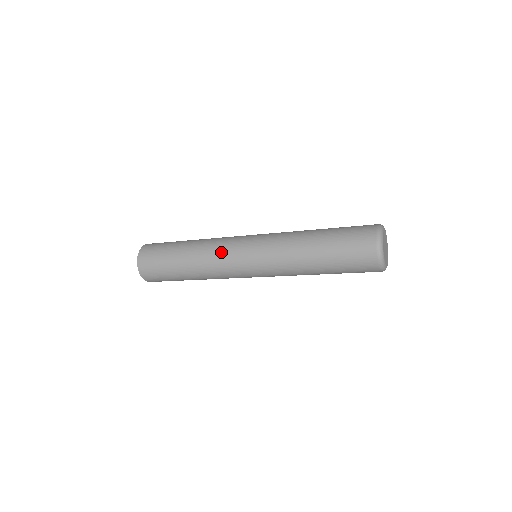
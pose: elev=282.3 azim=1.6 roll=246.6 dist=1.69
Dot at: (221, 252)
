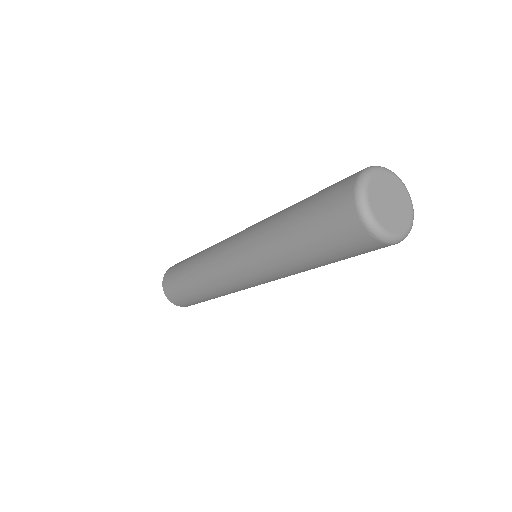
Dot at: (216, 275)
